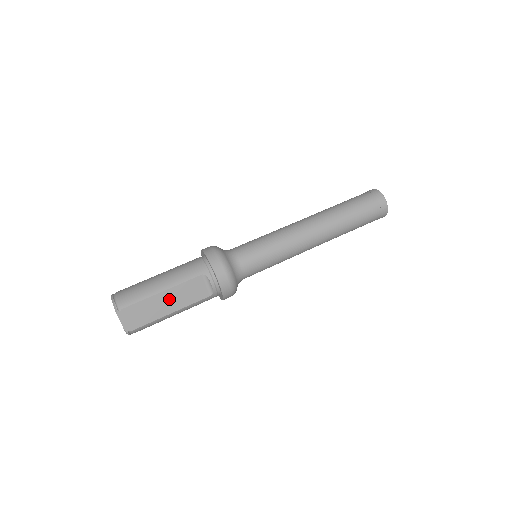
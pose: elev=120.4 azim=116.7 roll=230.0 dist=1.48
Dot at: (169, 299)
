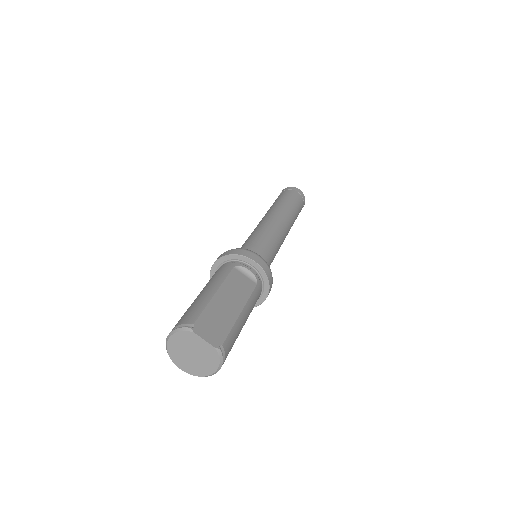
Dot at: (227, 299)
